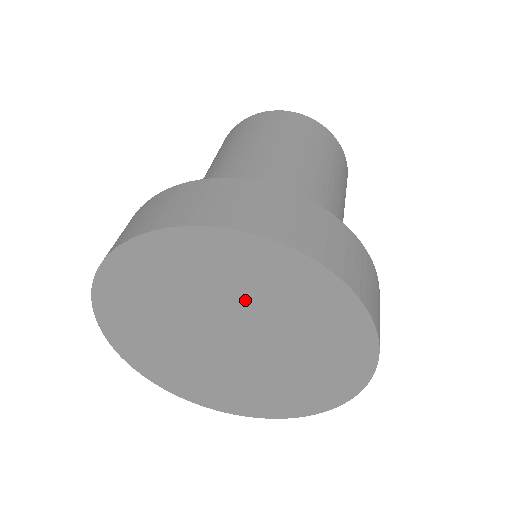
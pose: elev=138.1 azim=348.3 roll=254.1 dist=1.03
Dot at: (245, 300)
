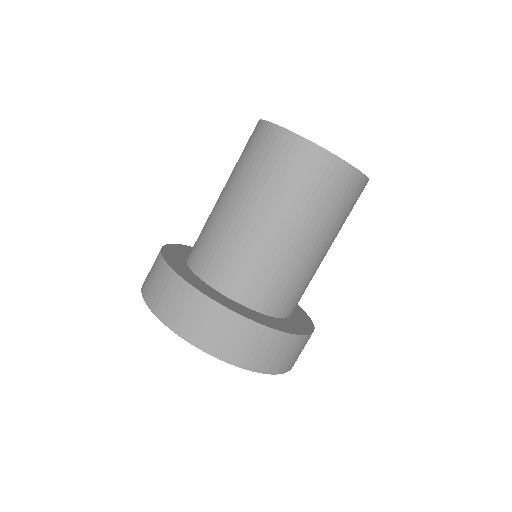
Dot at: occluded
